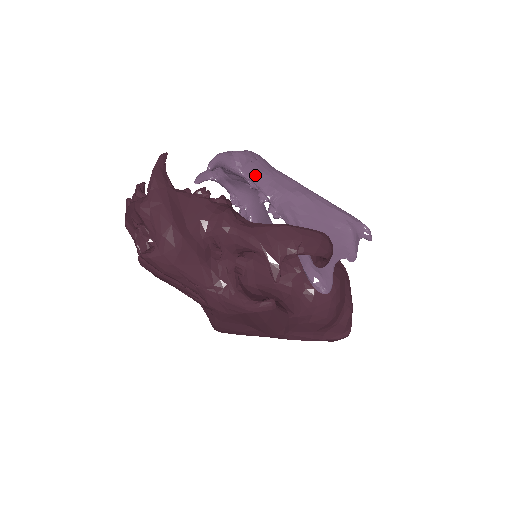
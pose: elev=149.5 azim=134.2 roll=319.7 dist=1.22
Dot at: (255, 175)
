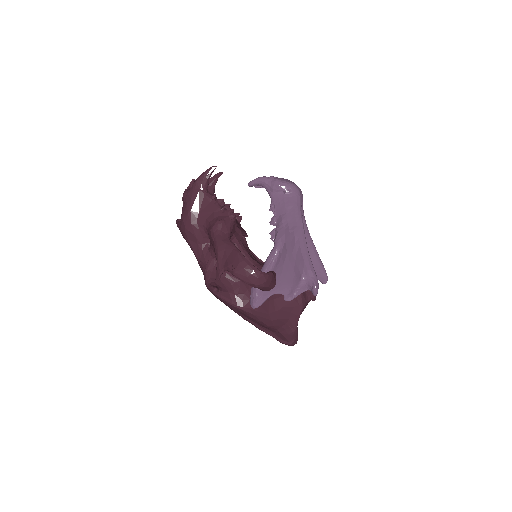
Dot at: (278, 203)
